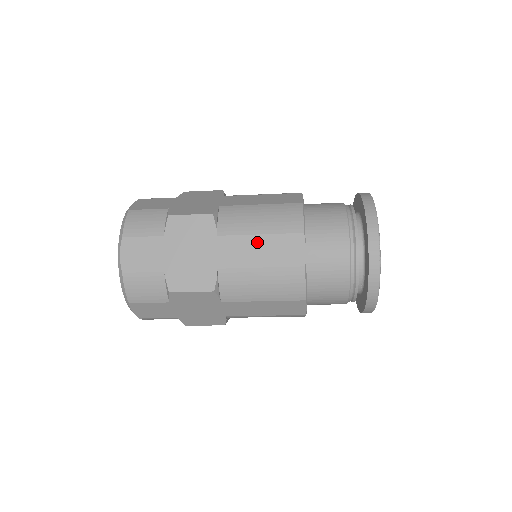
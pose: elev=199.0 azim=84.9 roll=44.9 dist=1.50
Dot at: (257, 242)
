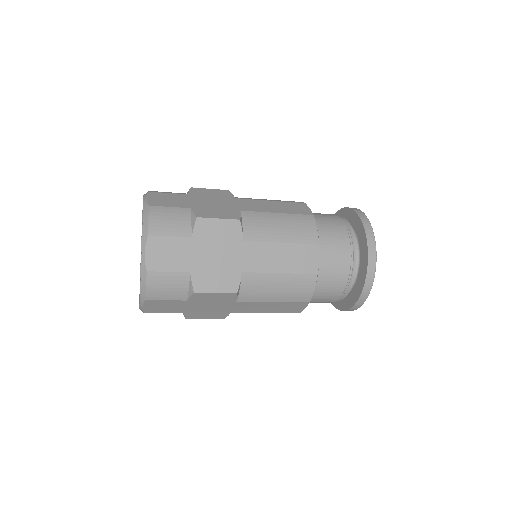
Dot at: (279, 250)
